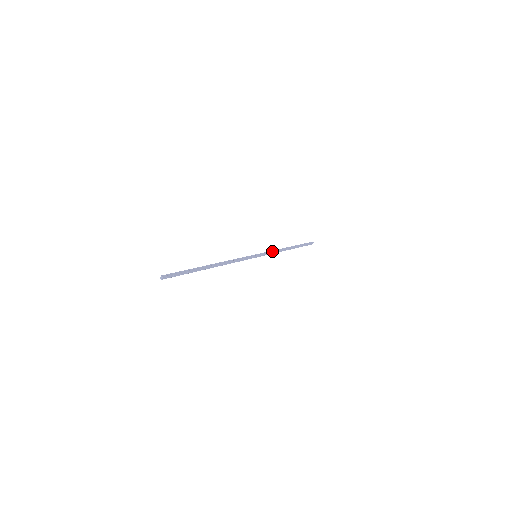
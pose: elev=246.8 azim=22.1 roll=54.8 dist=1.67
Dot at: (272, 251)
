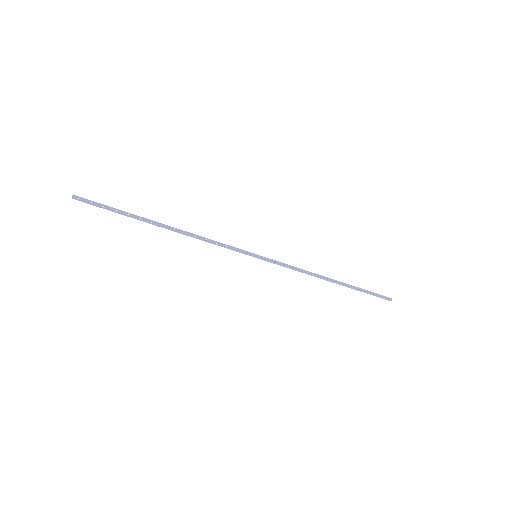
Dot at: (292, 266)
